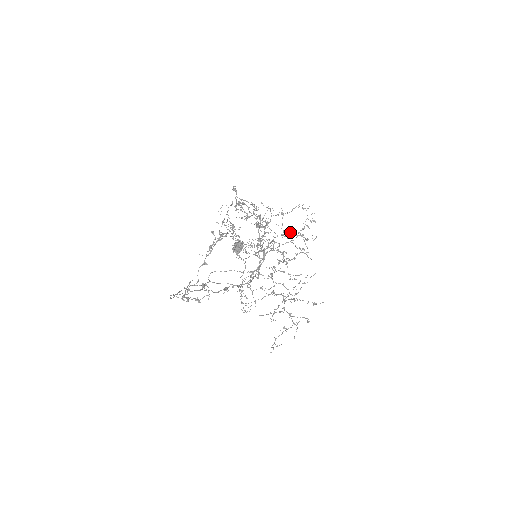
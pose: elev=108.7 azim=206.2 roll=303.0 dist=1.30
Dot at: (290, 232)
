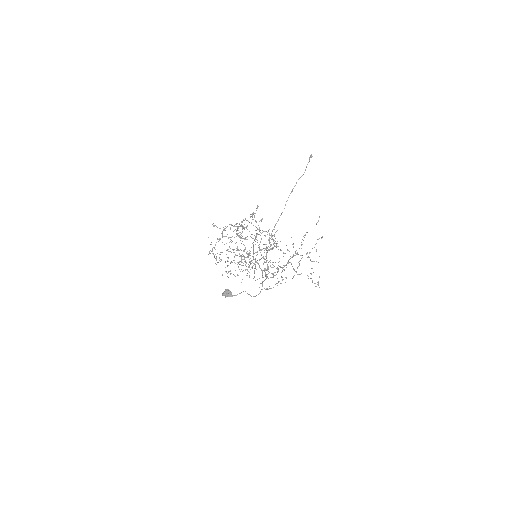
Dot at: (257, 233)
